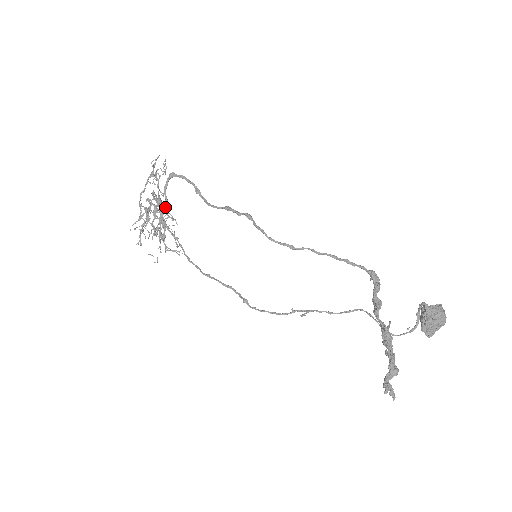
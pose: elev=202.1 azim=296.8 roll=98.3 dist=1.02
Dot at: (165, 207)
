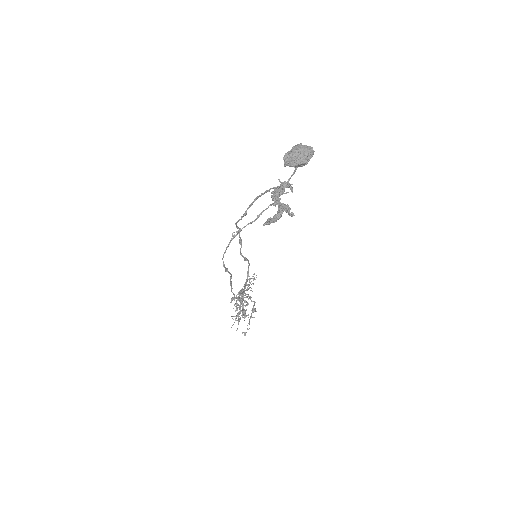
Dot at: (243, 291)
